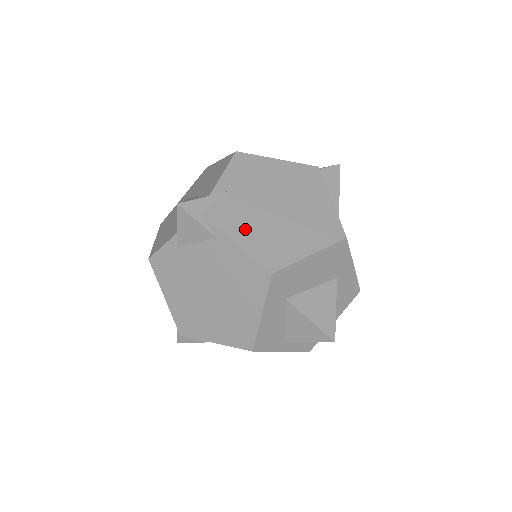
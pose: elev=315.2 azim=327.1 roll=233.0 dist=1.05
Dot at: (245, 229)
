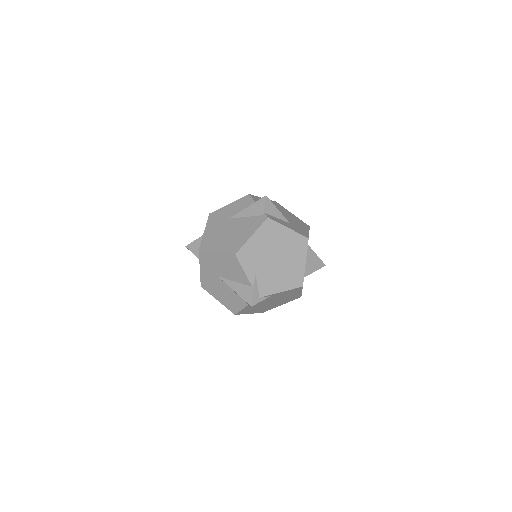
Dot at: (278, 283)
